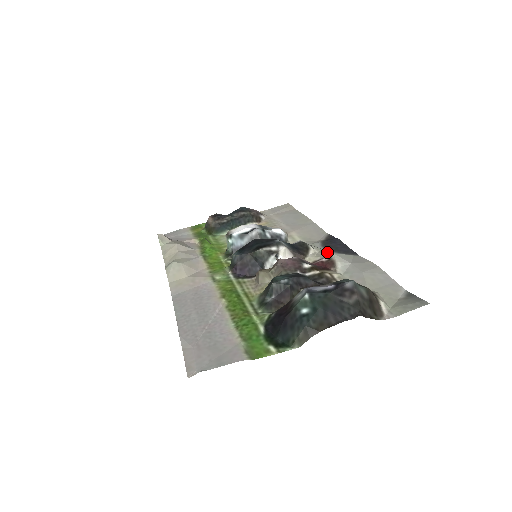
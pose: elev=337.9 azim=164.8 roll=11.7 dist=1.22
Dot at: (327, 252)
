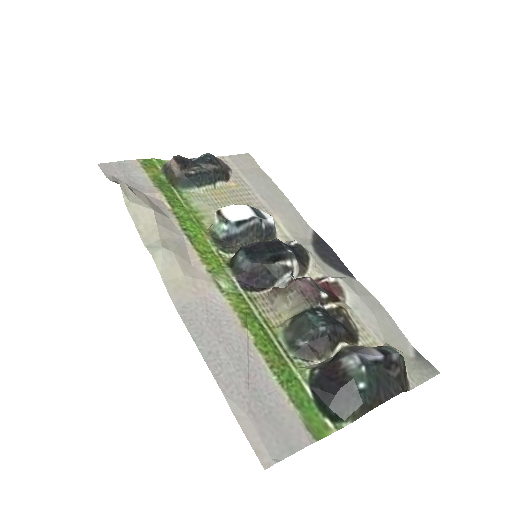
Dot at: (325, 266)
